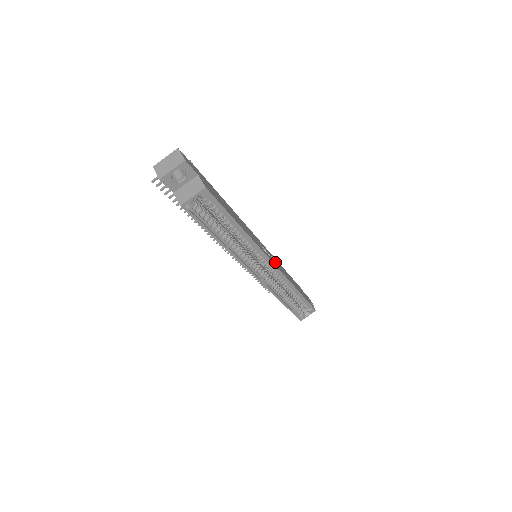
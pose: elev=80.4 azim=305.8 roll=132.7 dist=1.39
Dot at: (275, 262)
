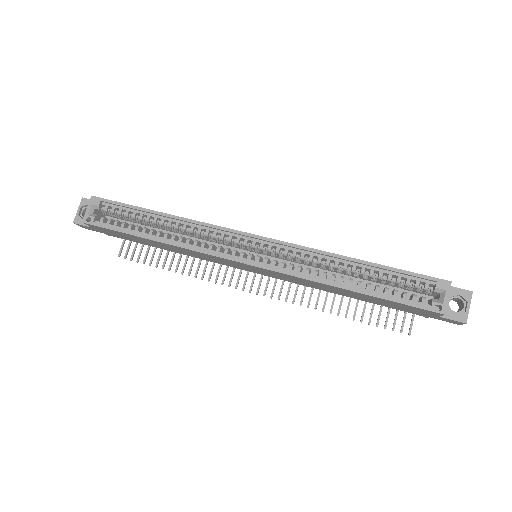
Dot at: occluded
